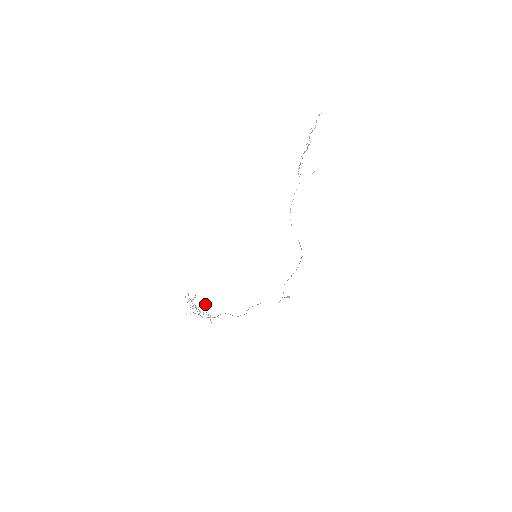
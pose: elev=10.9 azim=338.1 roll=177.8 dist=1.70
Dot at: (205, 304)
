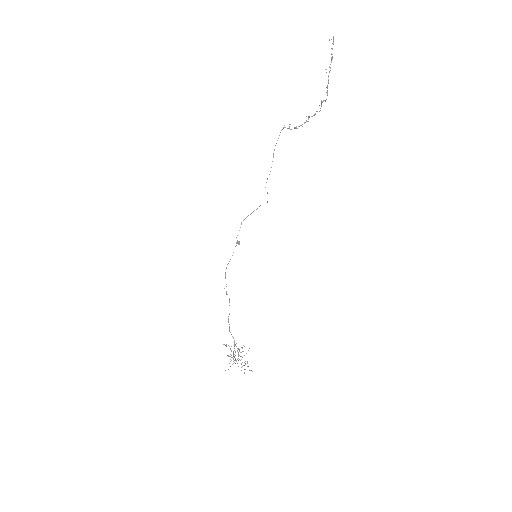
Dot at: occluded
